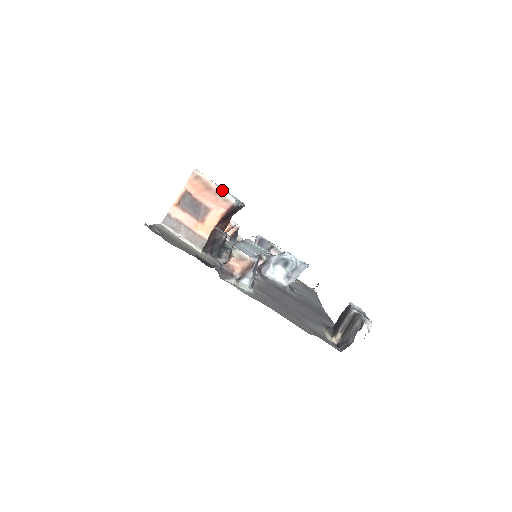
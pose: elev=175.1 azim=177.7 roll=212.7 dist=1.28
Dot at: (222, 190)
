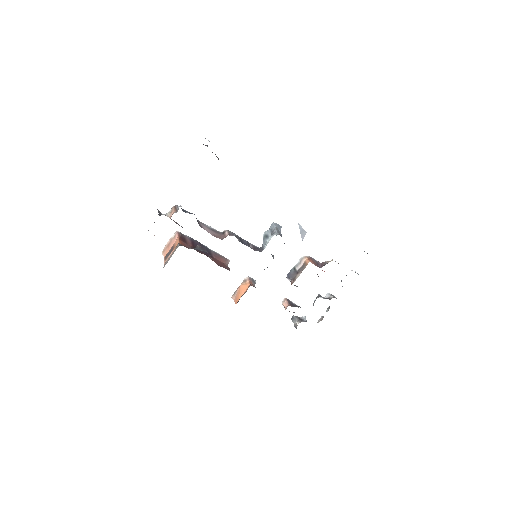
Dot at: occluded
